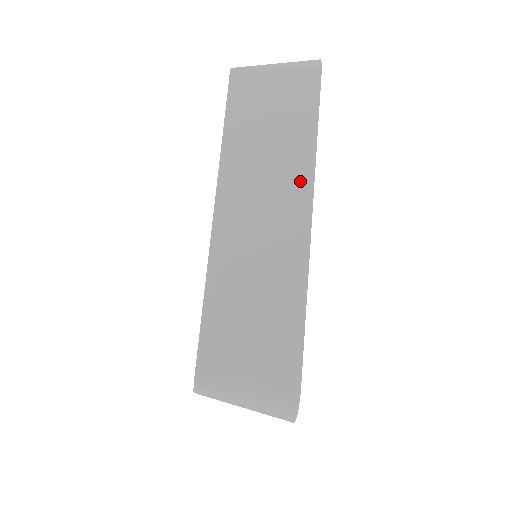
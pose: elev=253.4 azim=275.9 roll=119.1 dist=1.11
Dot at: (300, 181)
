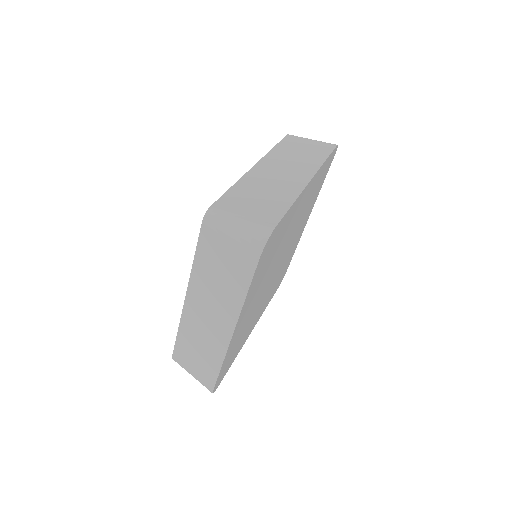
Dot at: (310, 168)
